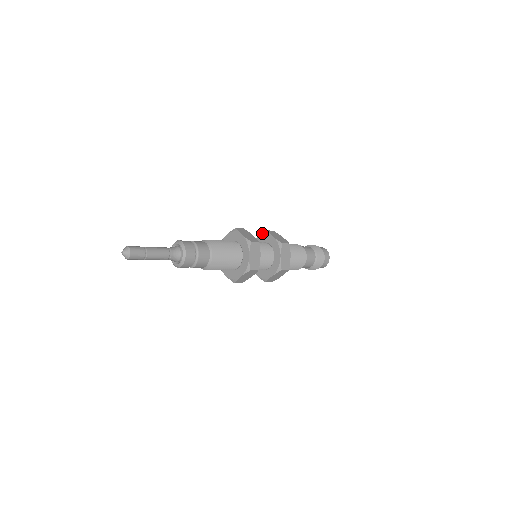
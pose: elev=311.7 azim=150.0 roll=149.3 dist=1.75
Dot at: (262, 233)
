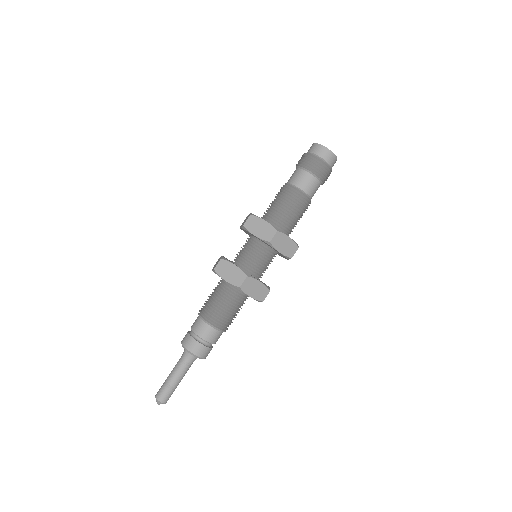
Dot at: (241, 228)
